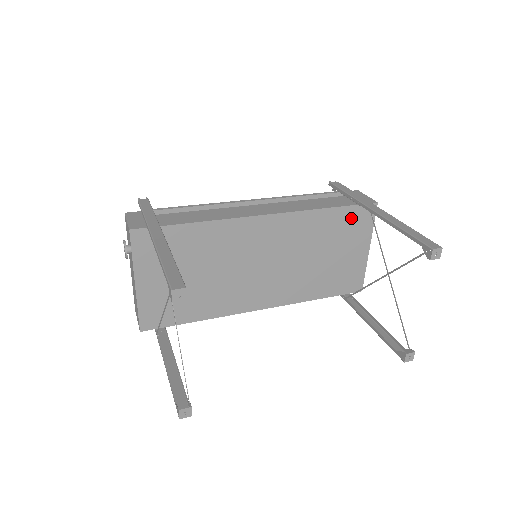
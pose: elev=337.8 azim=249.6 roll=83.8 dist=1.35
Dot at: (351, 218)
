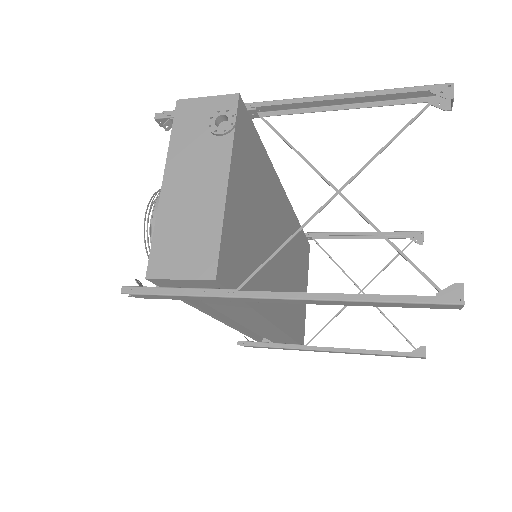
Dot at: (304, 248)
